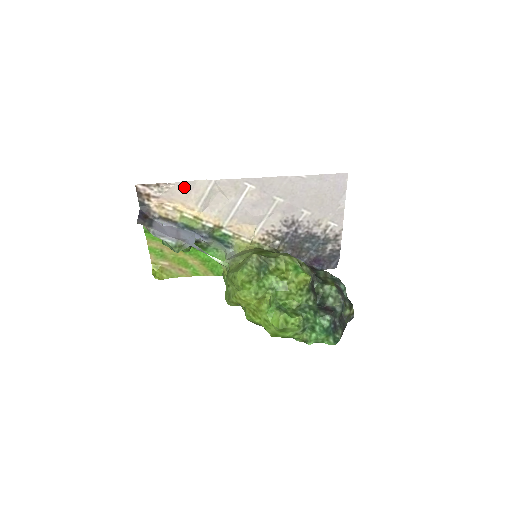
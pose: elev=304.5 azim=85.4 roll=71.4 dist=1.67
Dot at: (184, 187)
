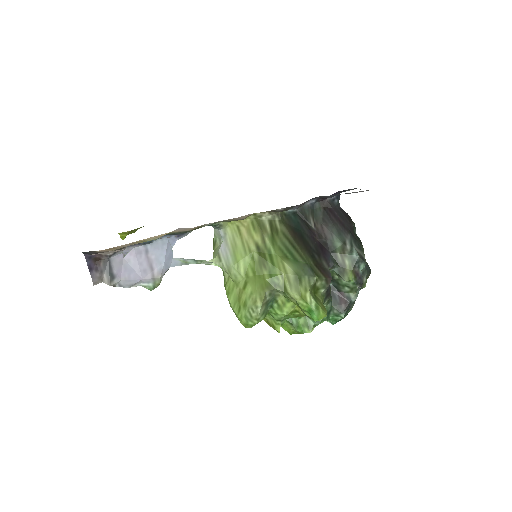
Dot at: occluded
